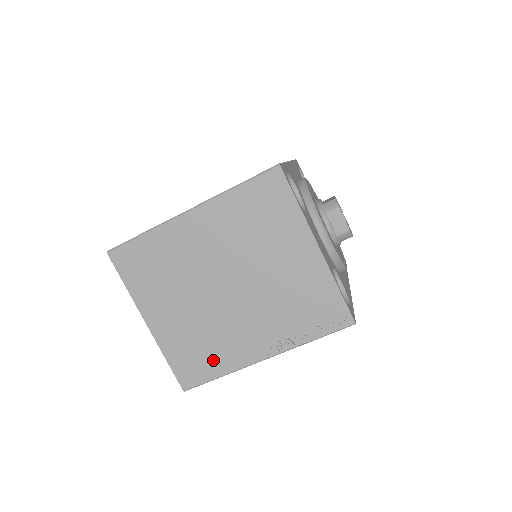
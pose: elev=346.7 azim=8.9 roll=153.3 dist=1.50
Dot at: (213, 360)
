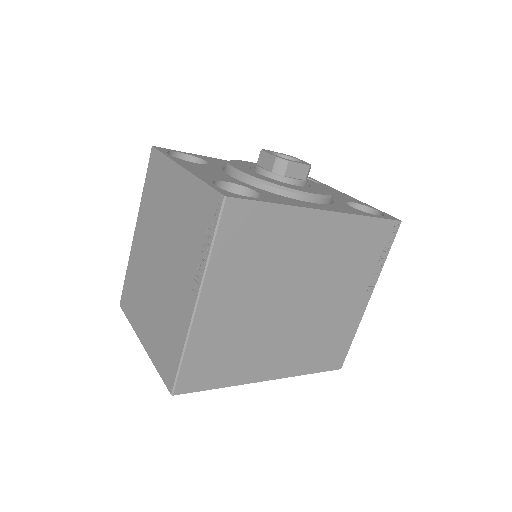
Dot at: (174, 340)
